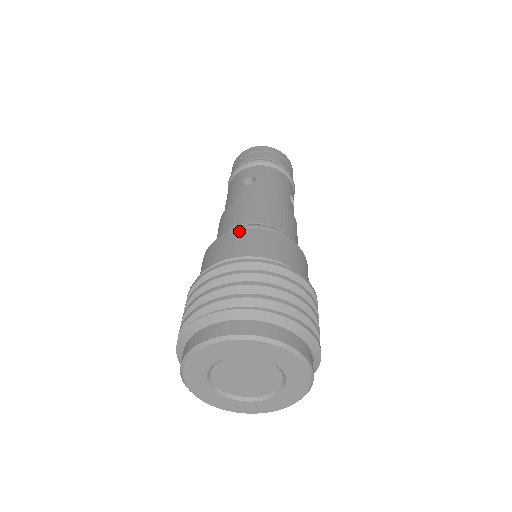
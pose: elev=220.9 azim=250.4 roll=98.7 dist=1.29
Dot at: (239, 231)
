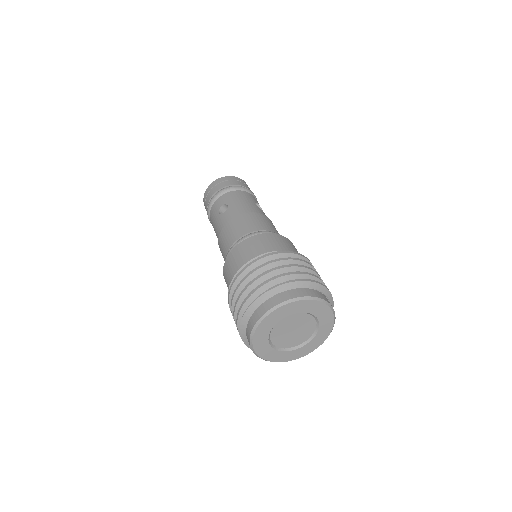
Dot at: (239, 245)
